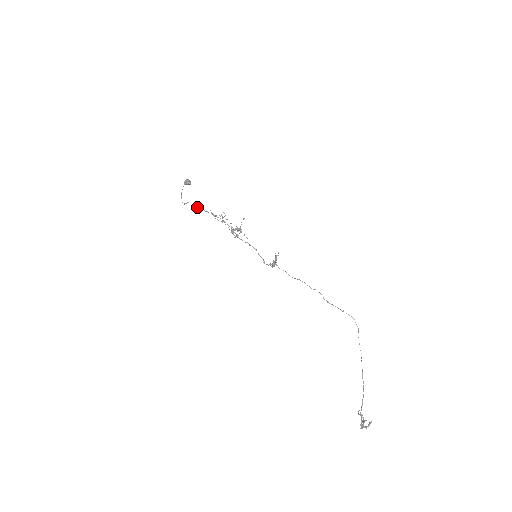
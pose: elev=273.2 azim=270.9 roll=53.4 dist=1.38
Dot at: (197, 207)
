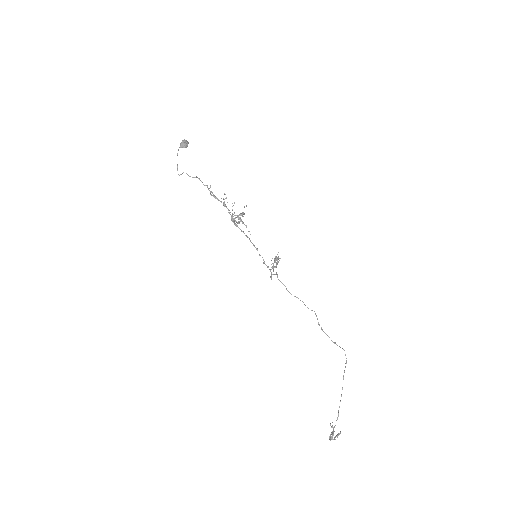
Dot at: (195, 177)
